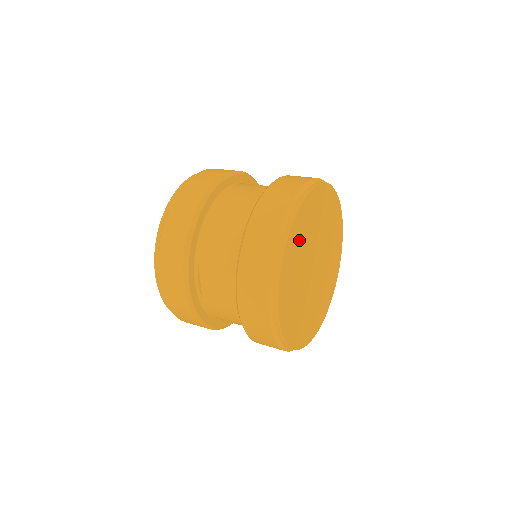
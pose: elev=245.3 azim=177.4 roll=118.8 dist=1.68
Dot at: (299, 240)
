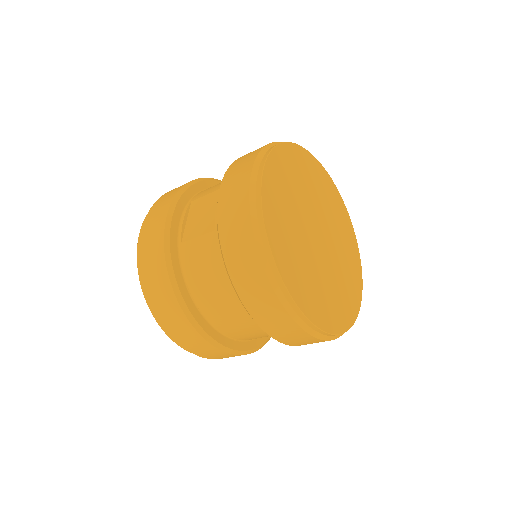
Dot at: (298, 170)
